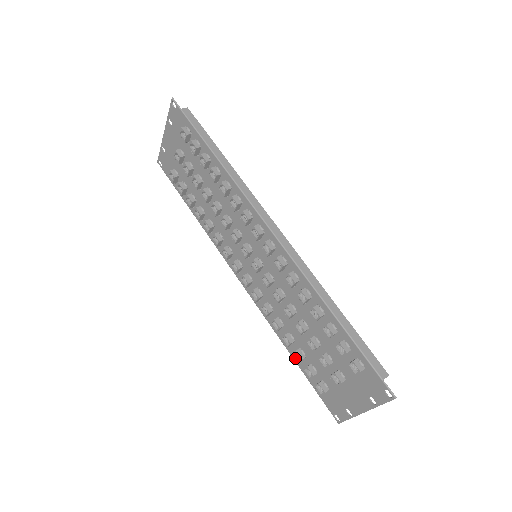
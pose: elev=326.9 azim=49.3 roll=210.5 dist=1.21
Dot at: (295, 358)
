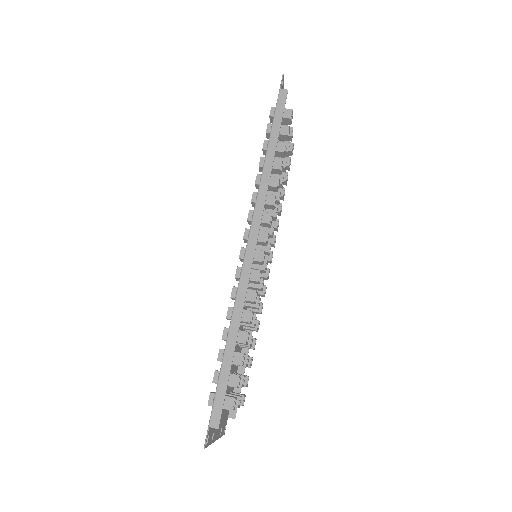
Dot at: occluded
